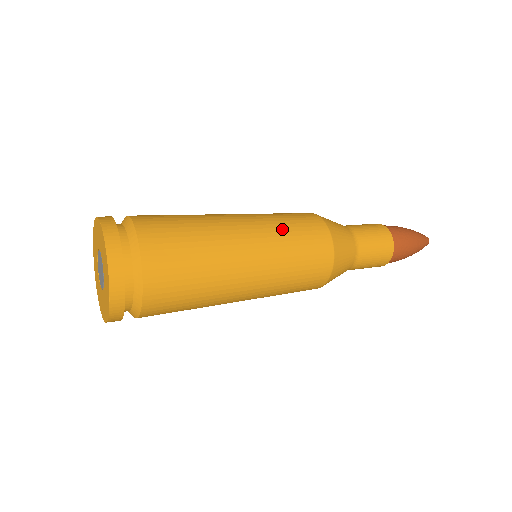
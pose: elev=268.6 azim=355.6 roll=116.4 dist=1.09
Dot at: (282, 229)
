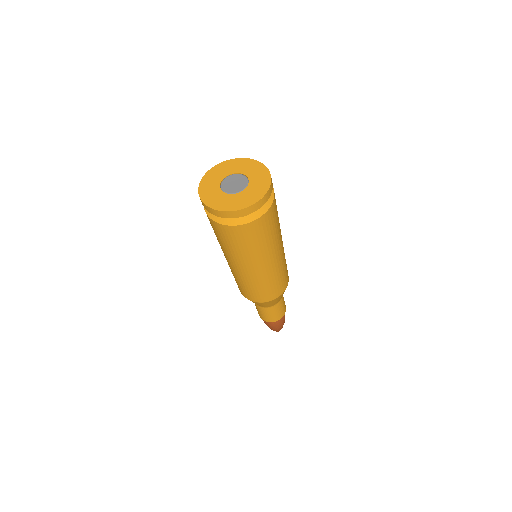
Dot at: occluded
